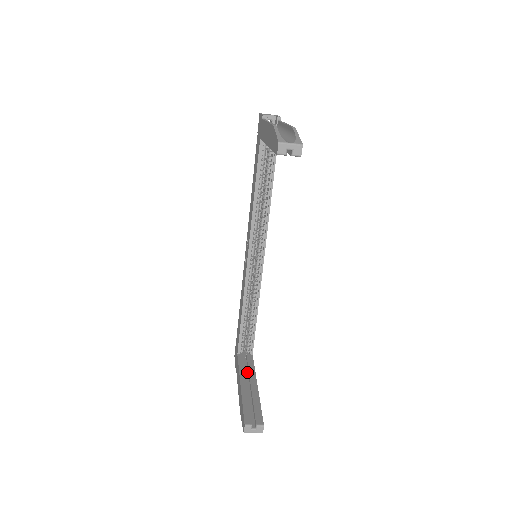
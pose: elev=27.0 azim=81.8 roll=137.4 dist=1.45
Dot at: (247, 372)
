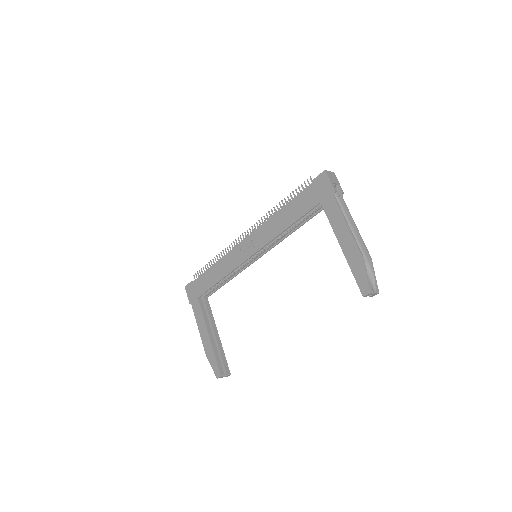
Dot at: (207, 317)
